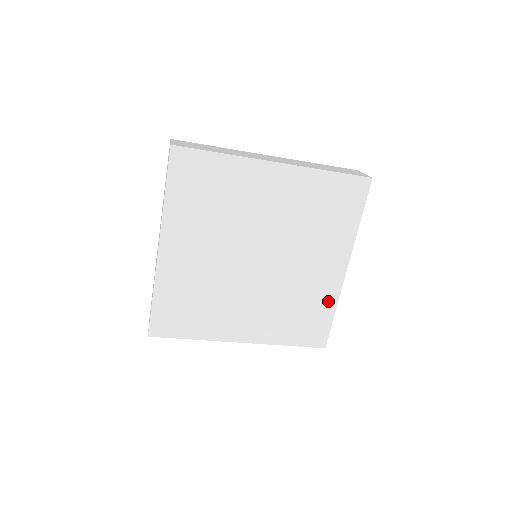
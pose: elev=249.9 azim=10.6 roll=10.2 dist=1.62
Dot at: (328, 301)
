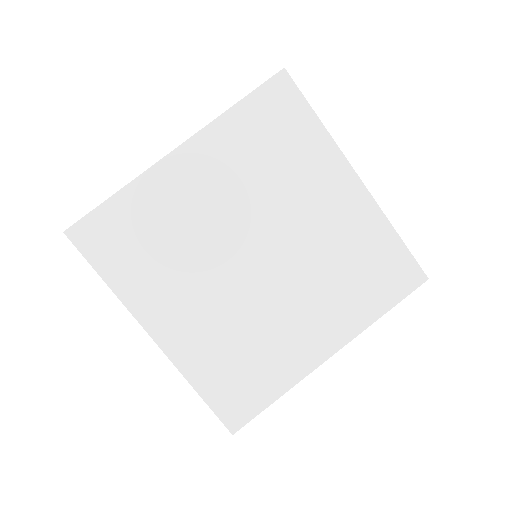
Dot at: (284, 376)
